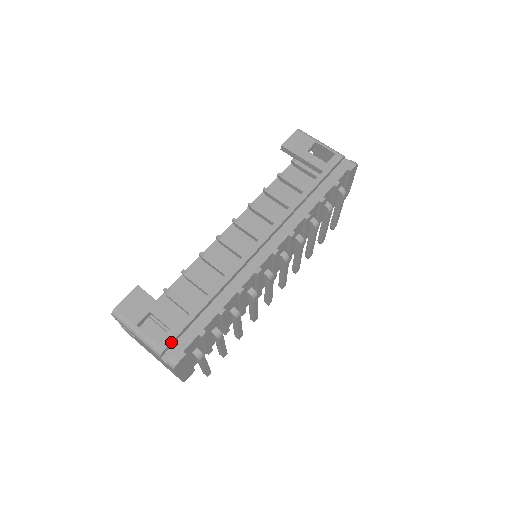
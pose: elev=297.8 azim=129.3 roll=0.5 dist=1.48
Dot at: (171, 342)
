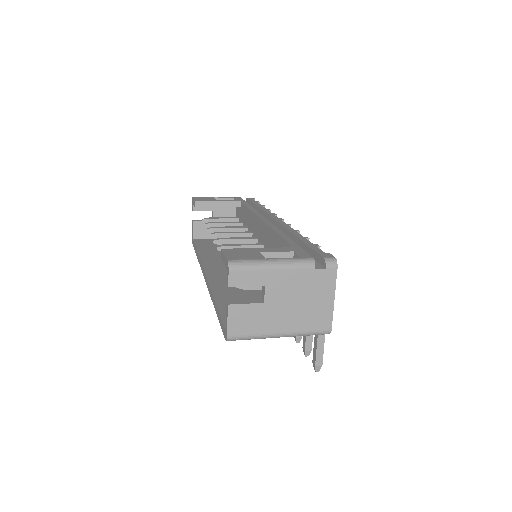
Dot at: (308, 254)
